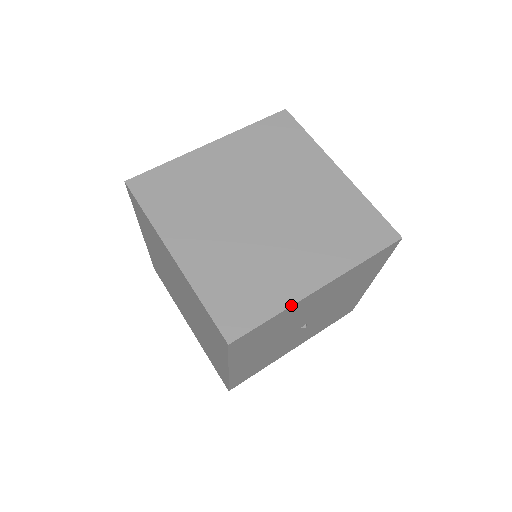
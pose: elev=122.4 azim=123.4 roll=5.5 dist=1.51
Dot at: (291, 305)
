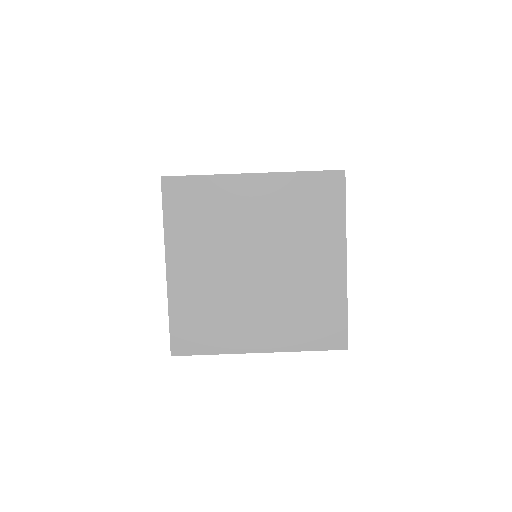
Dot at: (229, 353)
